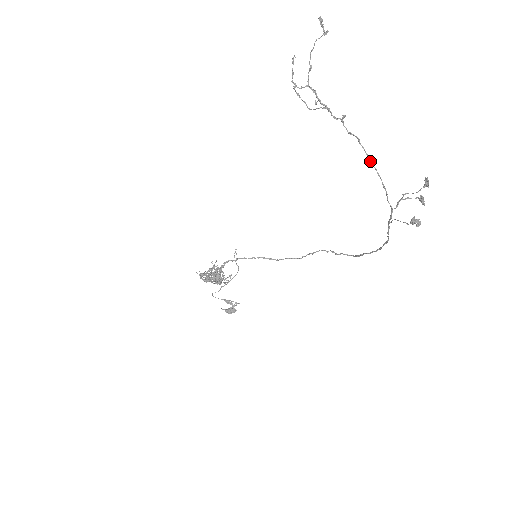
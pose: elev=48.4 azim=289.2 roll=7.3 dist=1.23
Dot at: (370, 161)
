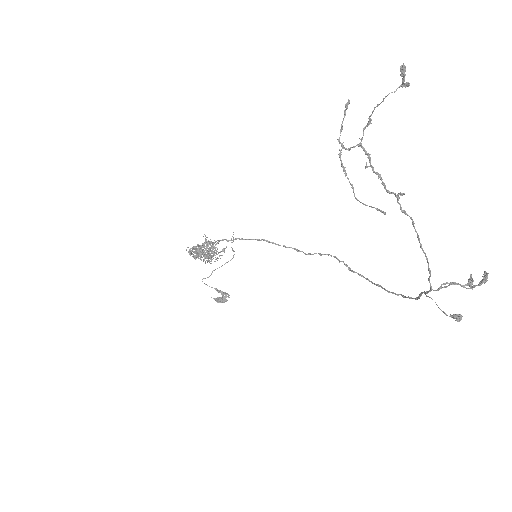
Dot at: (421, 245)
